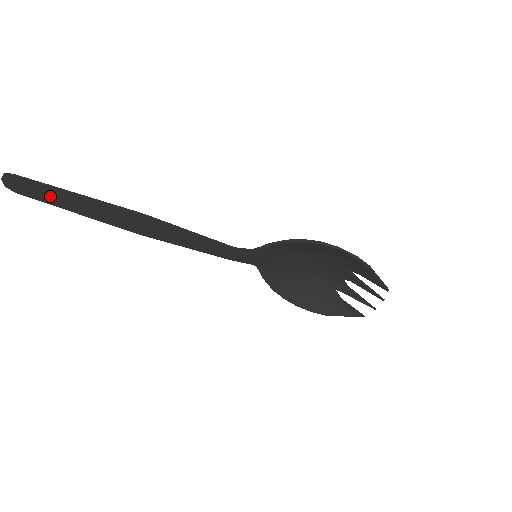
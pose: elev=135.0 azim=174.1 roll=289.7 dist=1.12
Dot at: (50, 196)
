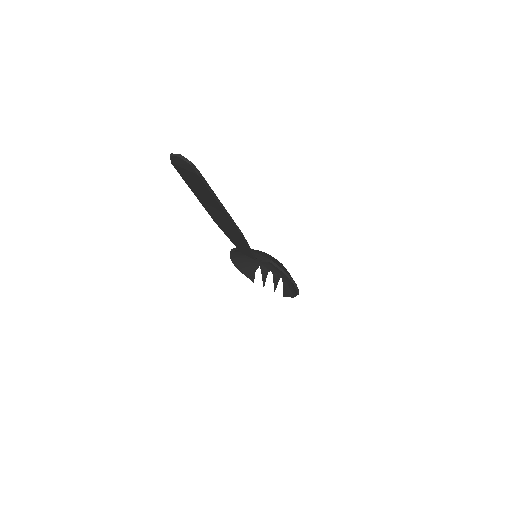
Dot at: (199, 189)
